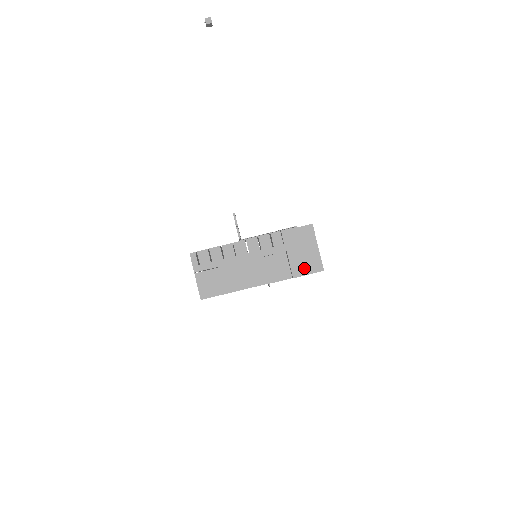
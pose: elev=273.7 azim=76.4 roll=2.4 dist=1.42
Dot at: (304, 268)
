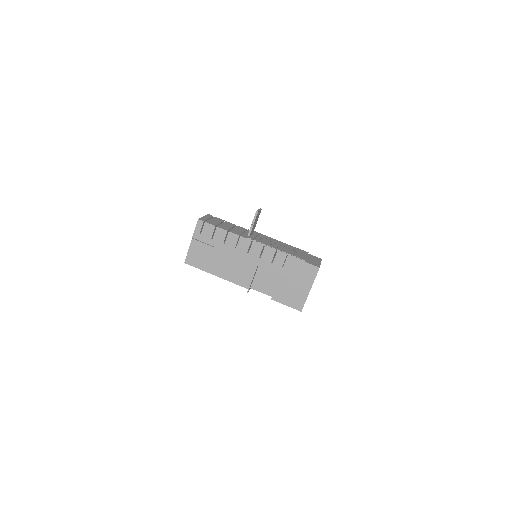
Dot at: (286, 298)
